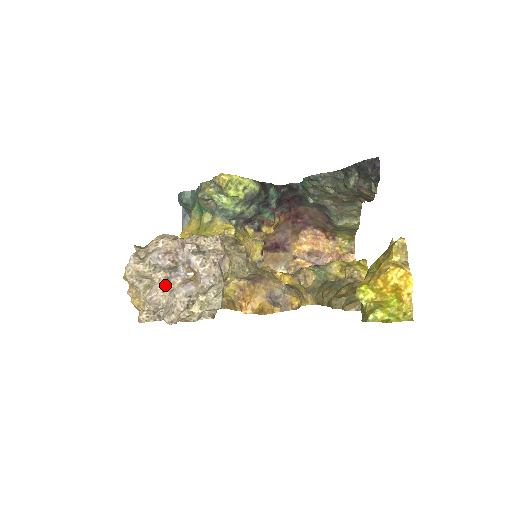
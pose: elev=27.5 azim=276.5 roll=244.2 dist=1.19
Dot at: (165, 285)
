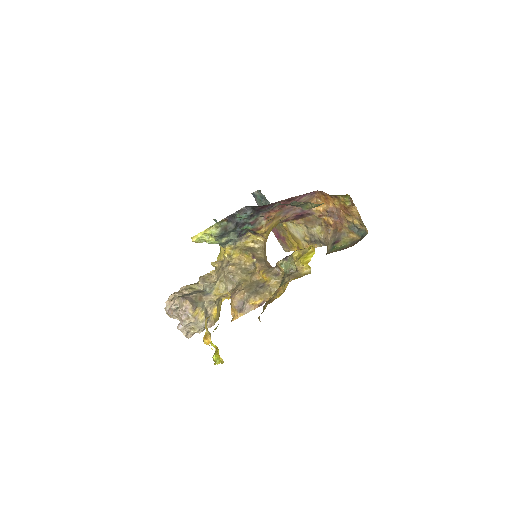
Dot at: occluded
